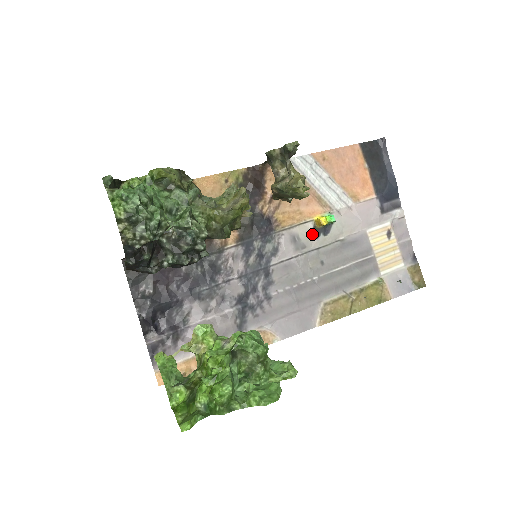
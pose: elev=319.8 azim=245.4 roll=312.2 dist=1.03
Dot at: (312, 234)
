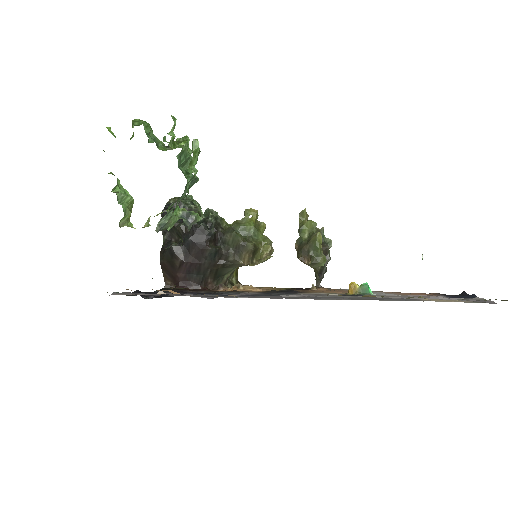
Dot at: occluded
